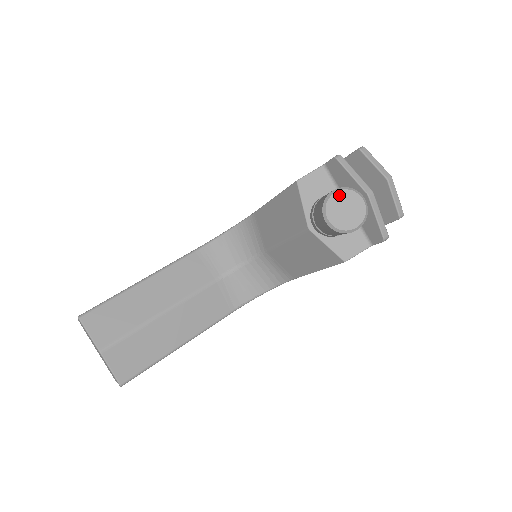
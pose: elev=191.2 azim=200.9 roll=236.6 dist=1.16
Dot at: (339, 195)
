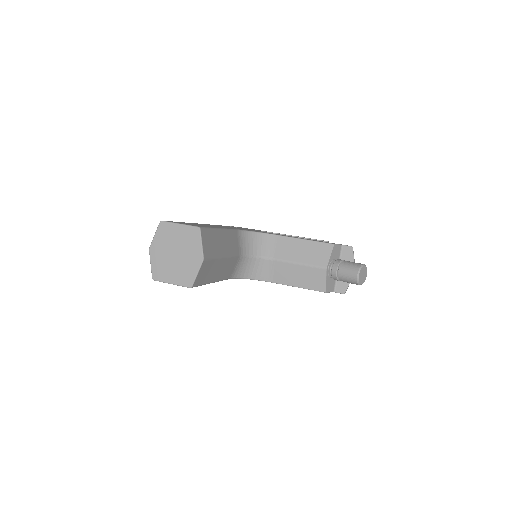
Dot at: (365, 268)
